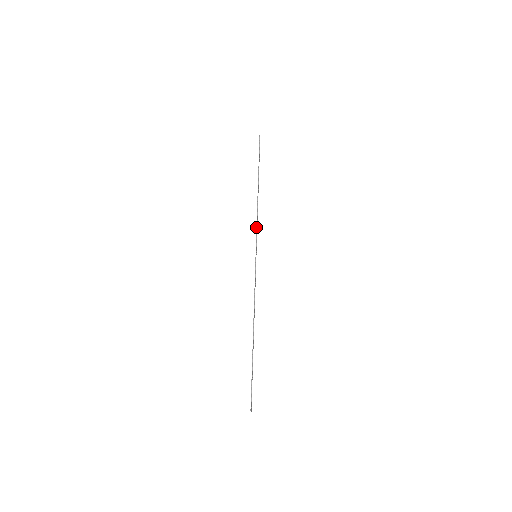
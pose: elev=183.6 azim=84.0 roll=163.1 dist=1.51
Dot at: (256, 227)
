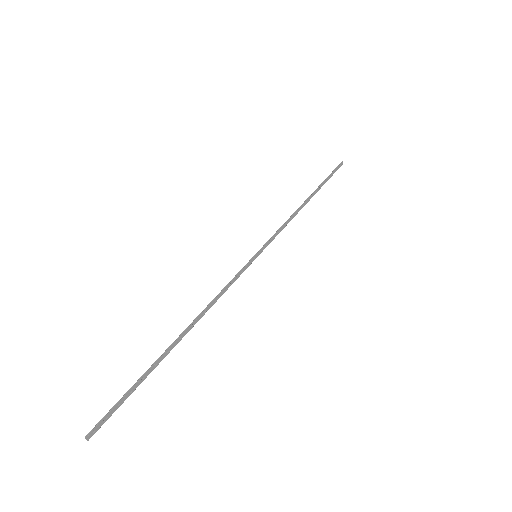
Dot at: (277, 230)
